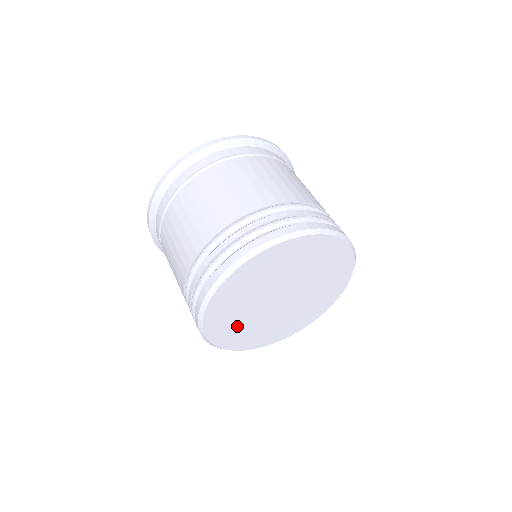
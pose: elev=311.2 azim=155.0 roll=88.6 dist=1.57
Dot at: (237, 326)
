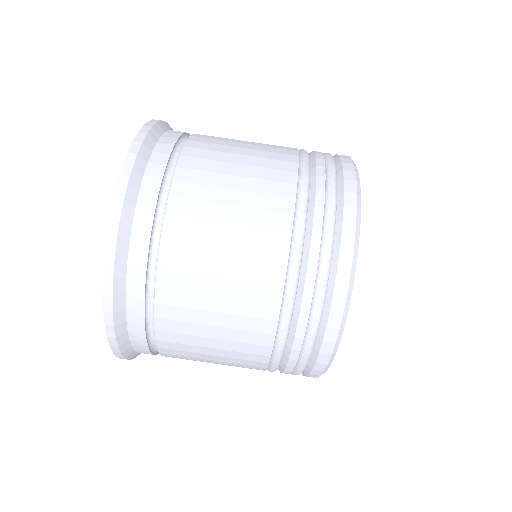
Dot at: occluded
